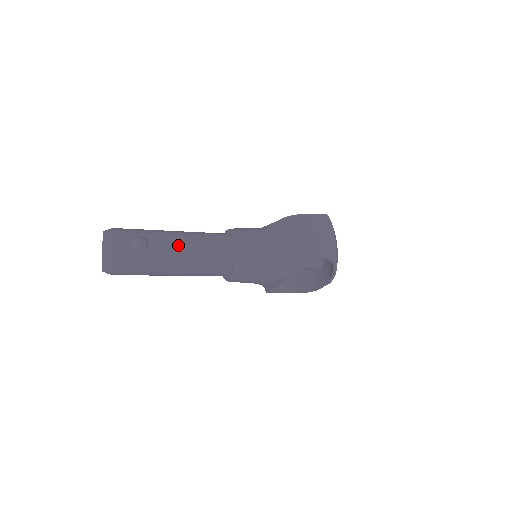
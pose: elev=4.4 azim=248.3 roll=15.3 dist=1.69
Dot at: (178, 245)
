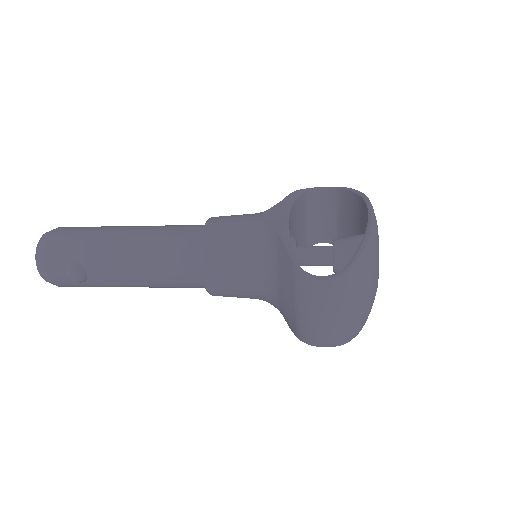
Dot at: (124, 273)
